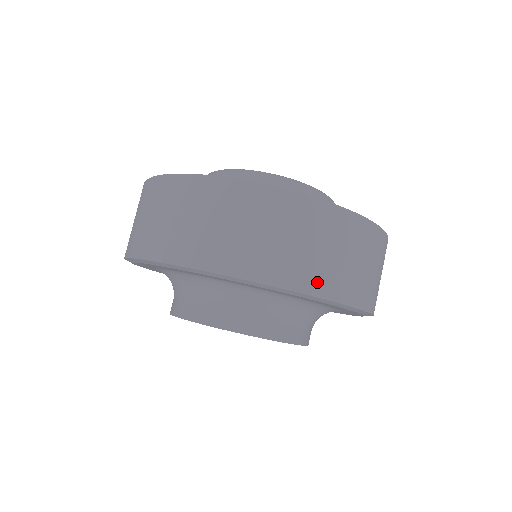
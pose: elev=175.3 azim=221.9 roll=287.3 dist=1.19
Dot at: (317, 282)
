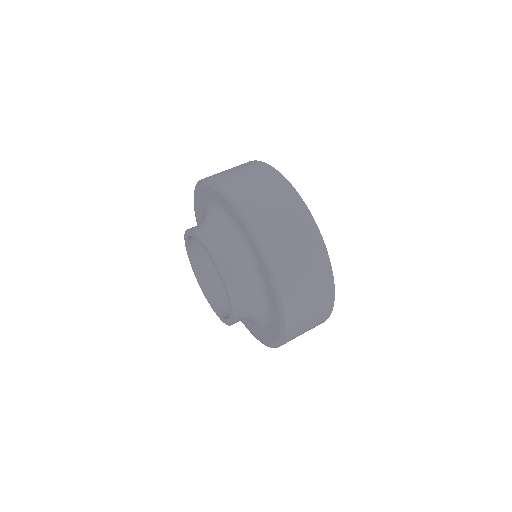
Dot at: (268, 238)
